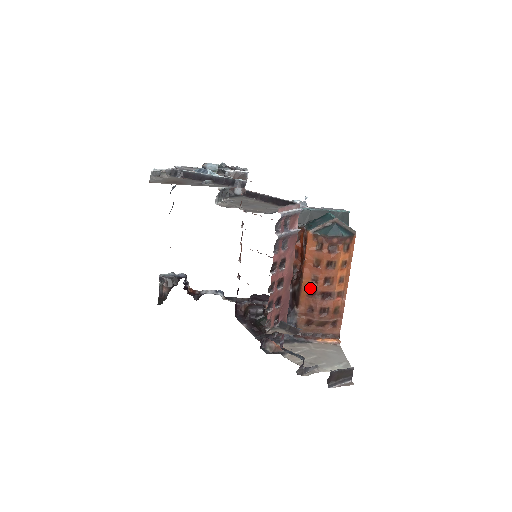
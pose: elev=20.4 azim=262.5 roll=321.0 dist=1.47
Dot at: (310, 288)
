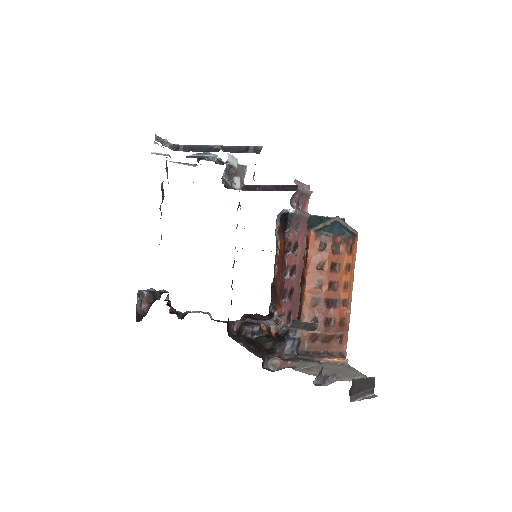
Dot at: (314, 295)
